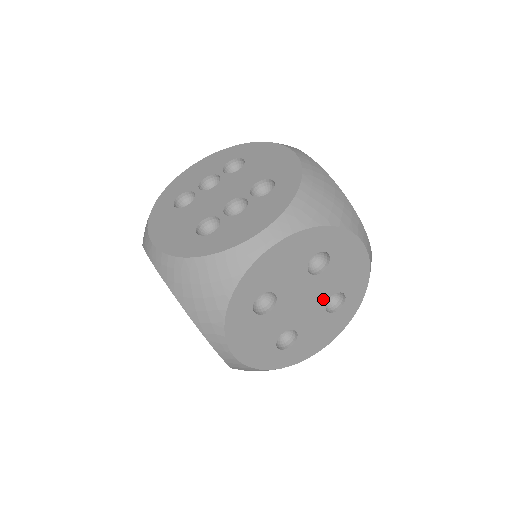
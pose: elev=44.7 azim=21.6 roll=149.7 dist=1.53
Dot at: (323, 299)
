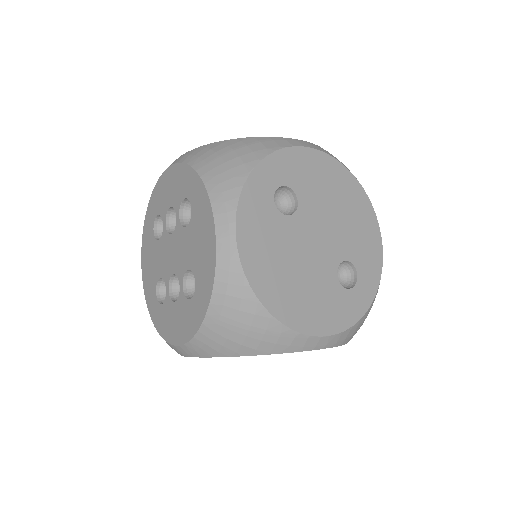
Dot at: occluded
